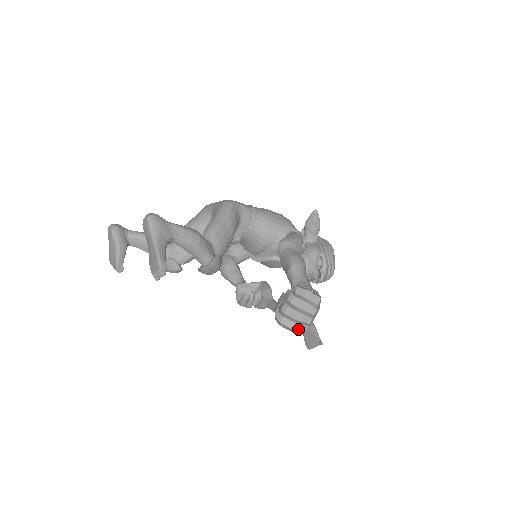
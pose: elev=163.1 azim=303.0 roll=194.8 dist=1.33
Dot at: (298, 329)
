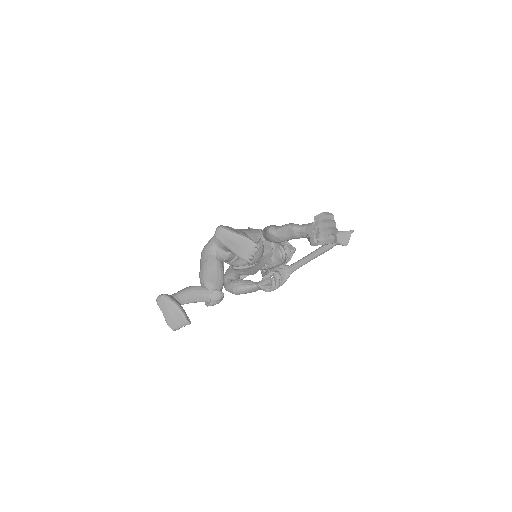
Dot at: (335, 237)
